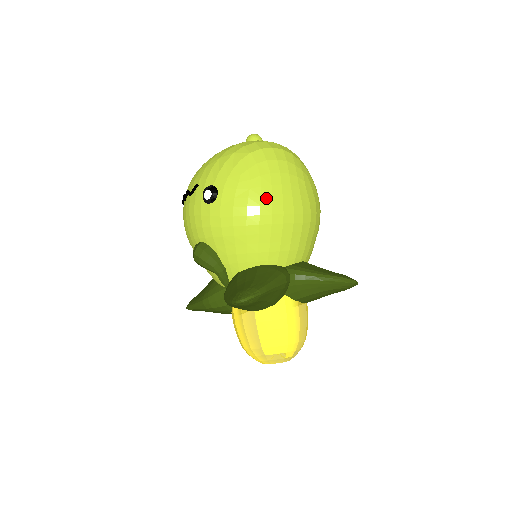
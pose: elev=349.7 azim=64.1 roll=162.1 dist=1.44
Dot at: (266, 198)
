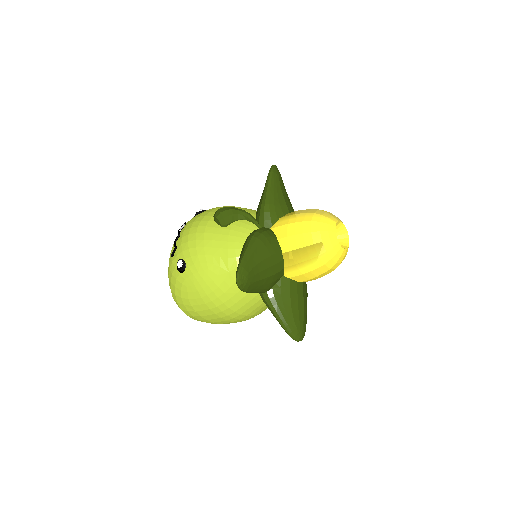
Dot at: occluded
